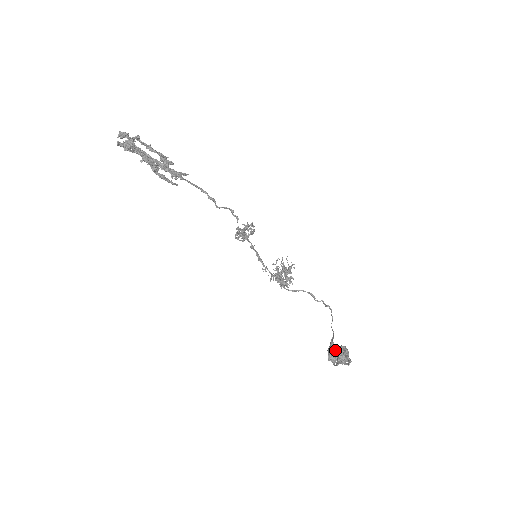
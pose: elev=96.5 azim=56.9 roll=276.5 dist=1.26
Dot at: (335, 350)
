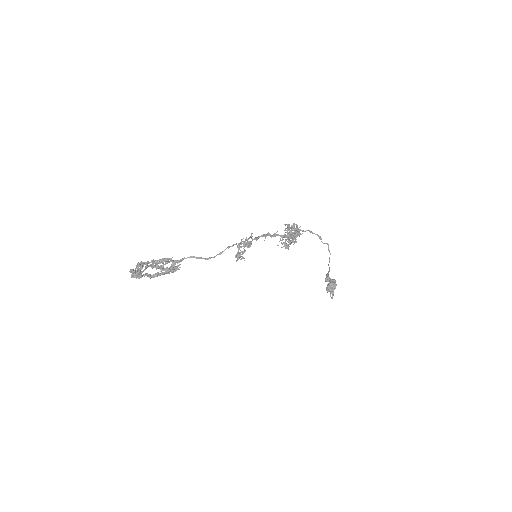
Dot at: (329, 279)
